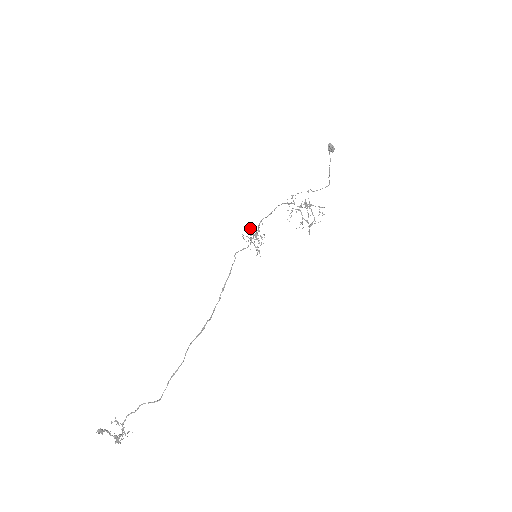
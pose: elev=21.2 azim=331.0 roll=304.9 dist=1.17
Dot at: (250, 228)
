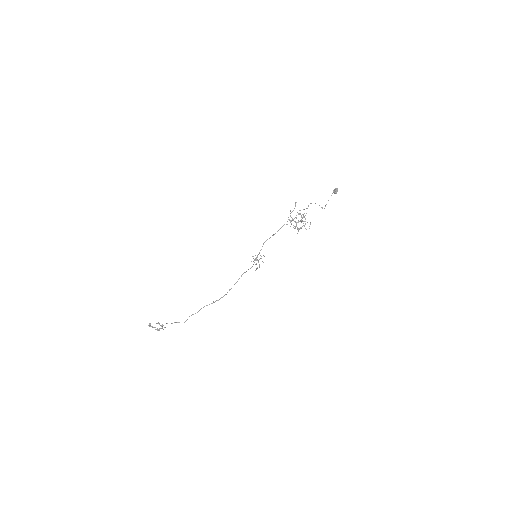
Dot at: (256, 257)
